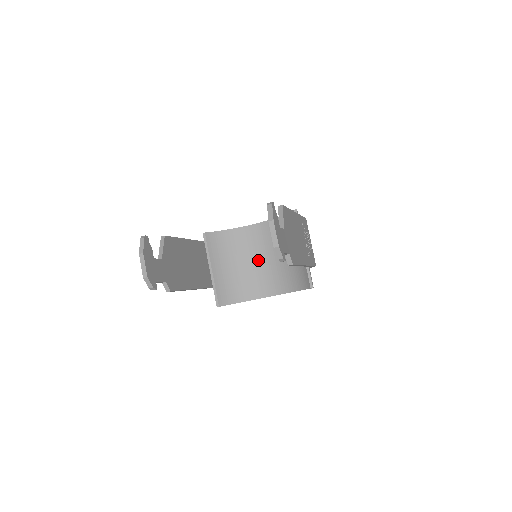
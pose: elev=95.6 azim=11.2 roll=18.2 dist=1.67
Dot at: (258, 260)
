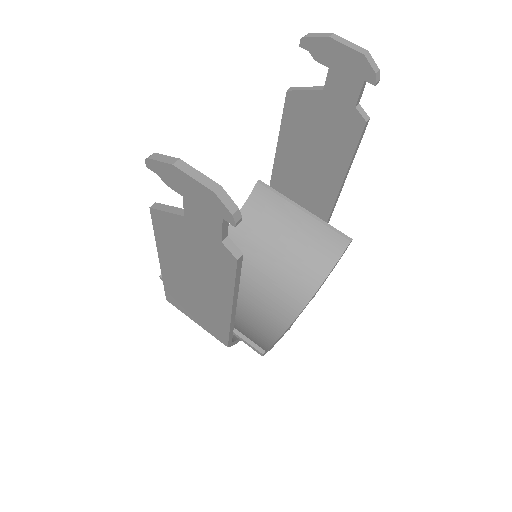
Dot at: (252, 278)
